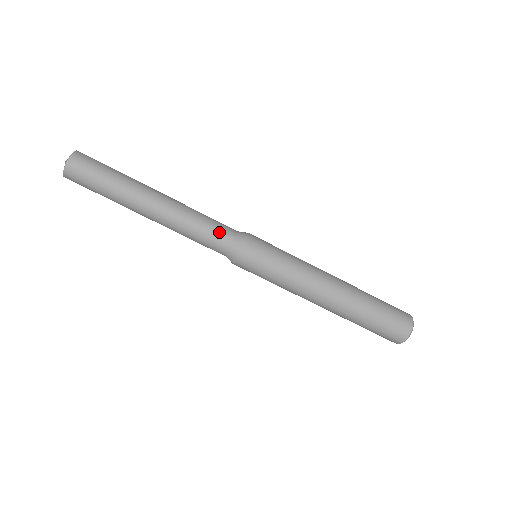
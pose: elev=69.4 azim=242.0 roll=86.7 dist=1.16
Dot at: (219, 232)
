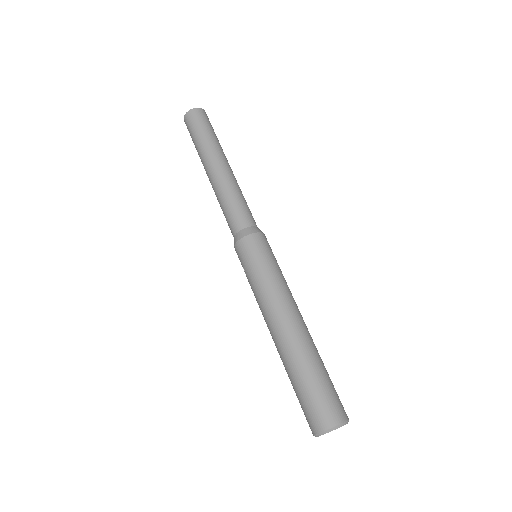
Dot at: (247, 213)
